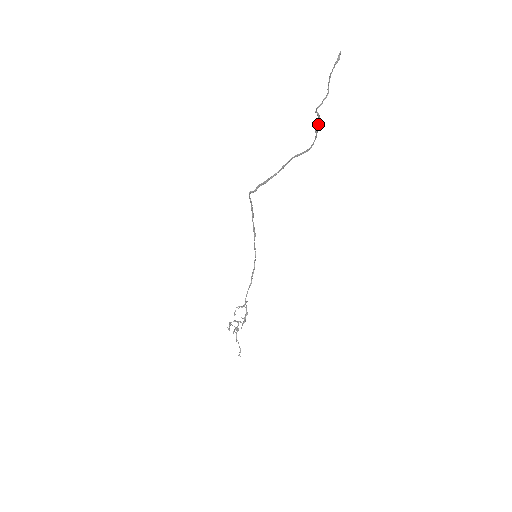
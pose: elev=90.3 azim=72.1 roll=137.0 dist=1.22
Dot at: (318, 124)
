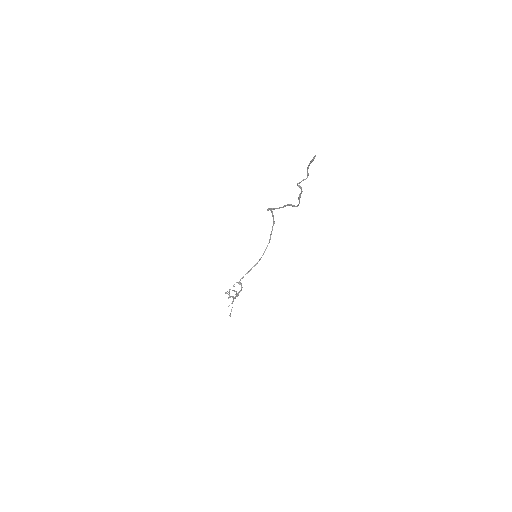
Dot at: occluded
